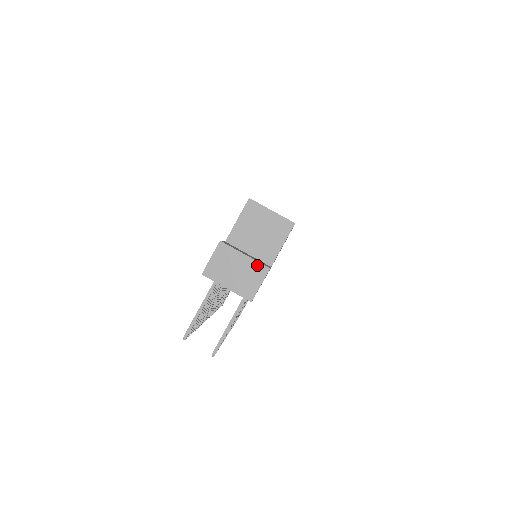
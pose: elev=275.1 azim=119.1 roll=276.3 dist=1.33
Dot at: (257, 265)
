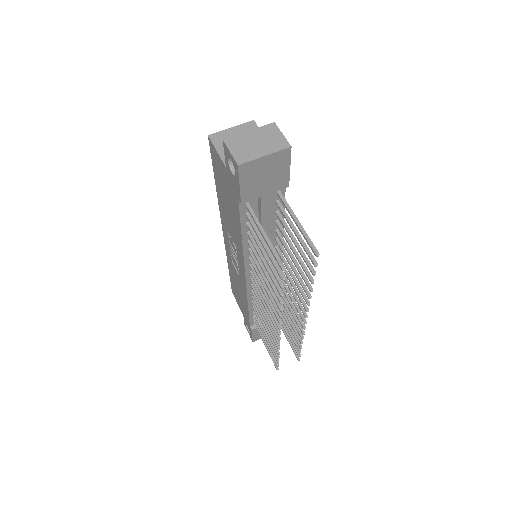
Dot at: (264, 128)
